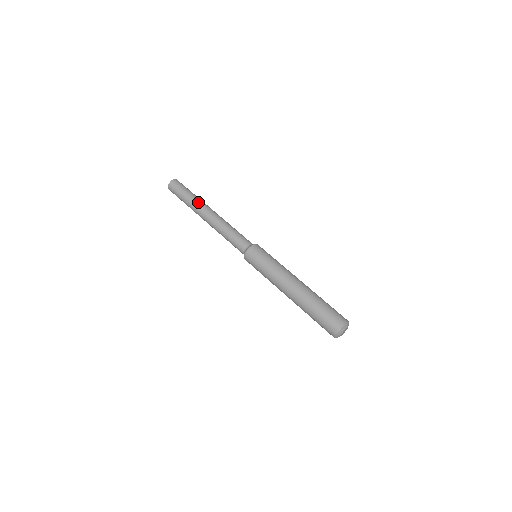
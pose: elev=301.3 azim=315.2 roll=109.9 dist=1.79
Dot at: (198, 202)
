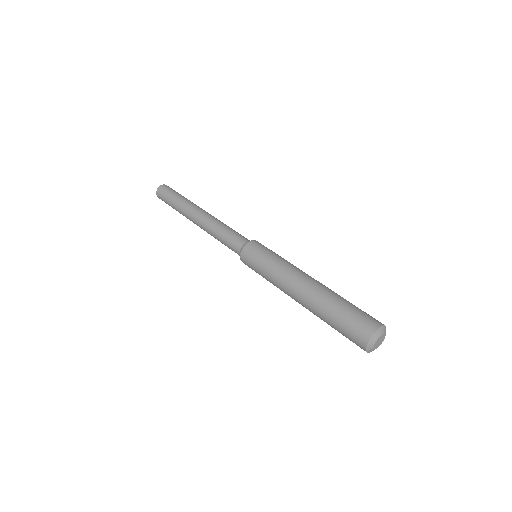
Dot at: (190, 202)
